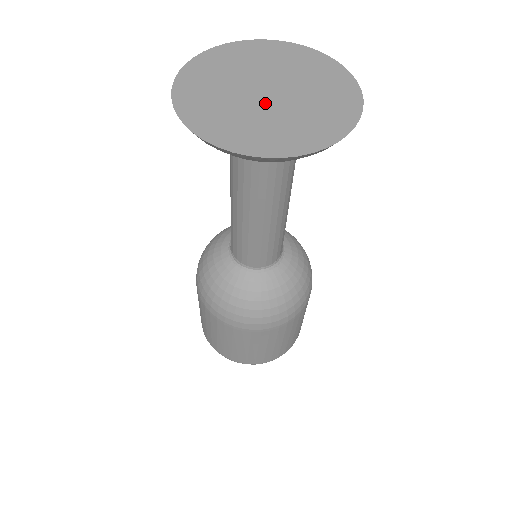
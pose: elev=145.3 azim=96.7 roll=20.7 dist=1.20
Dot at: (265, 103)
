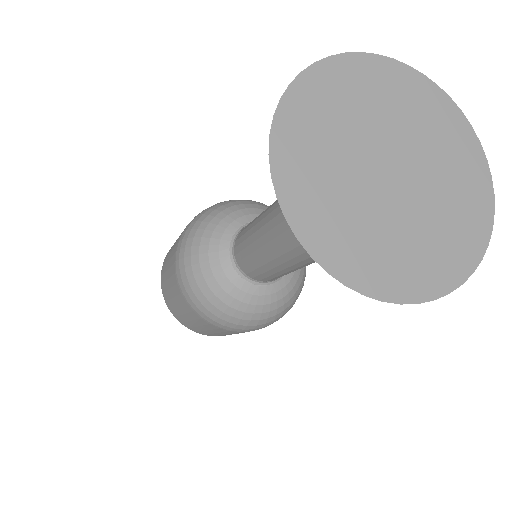
Dot at: (410, 192)
